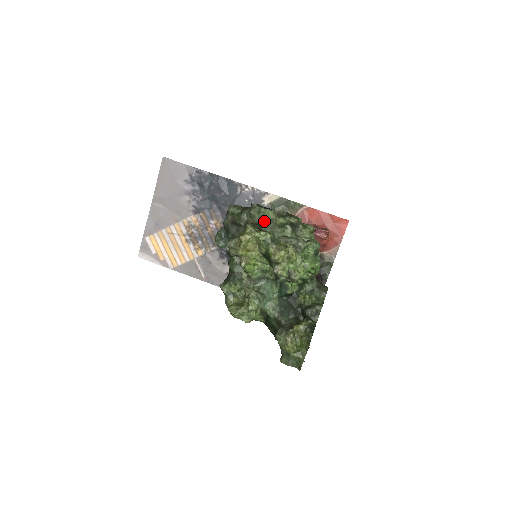
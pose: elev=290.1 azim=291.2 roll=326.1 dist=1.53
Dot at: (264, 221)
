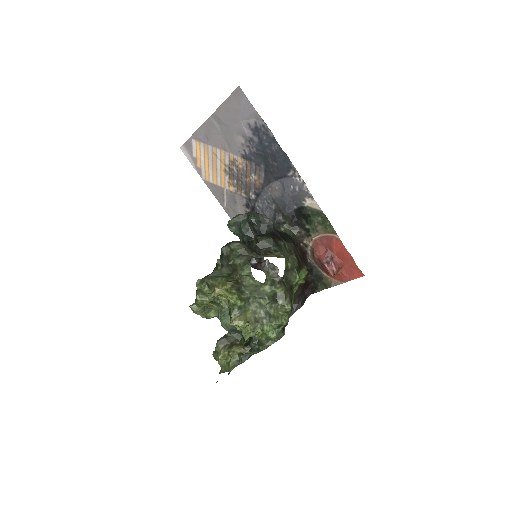
Dot at: (248, 284)
